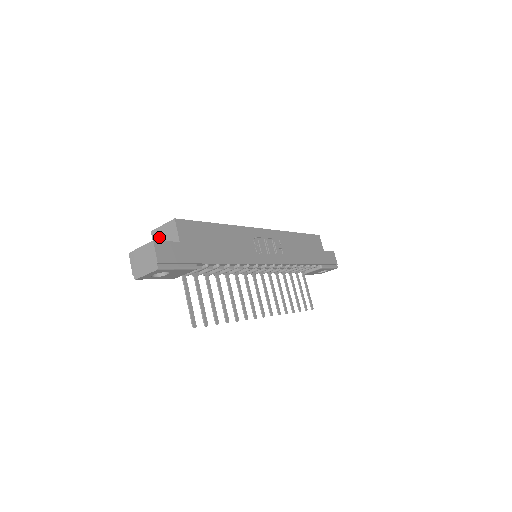
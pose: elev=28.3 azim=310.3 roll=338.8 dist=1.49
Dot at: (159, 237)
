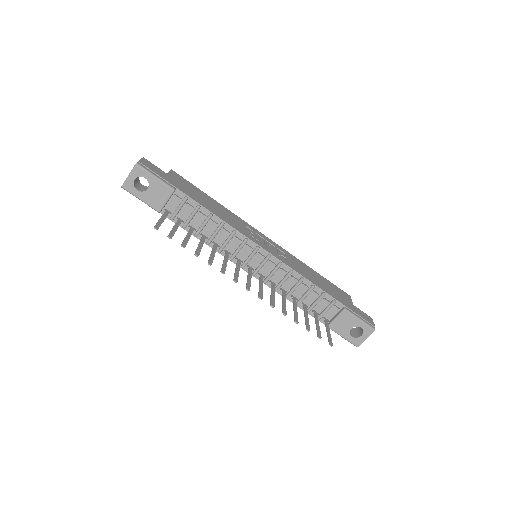
Dot at: occluded
